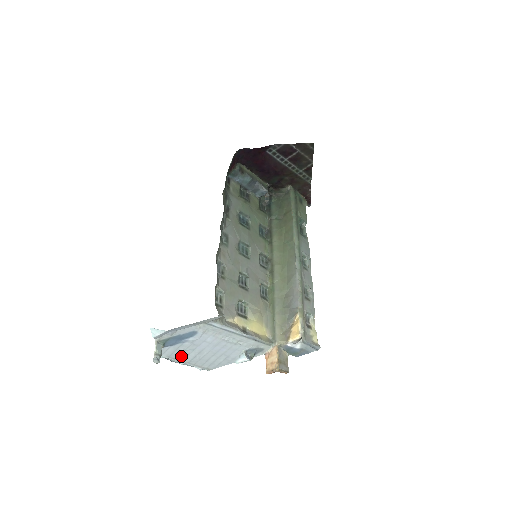
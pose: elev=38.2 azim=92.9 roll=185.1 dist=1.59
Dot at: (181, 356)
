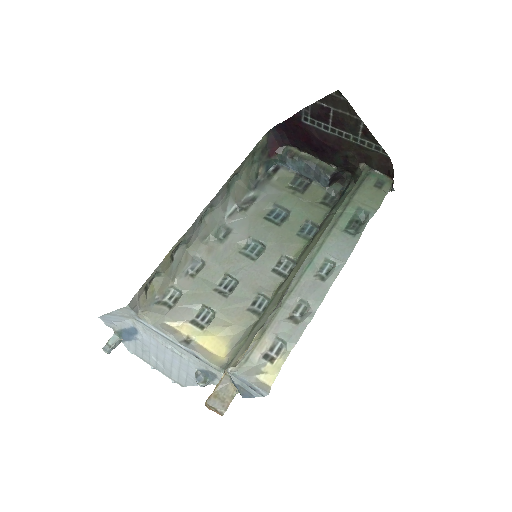
Dot at: (145, 357)
